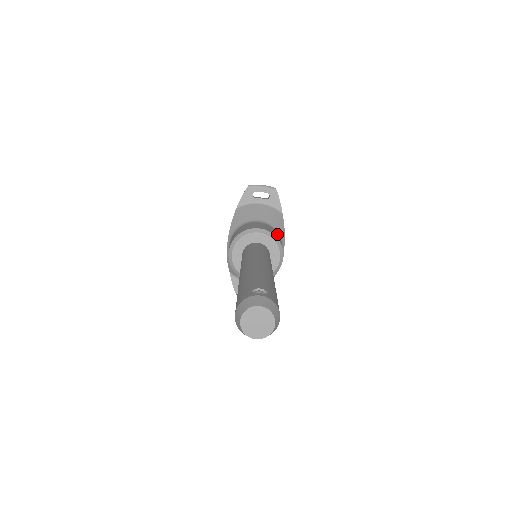
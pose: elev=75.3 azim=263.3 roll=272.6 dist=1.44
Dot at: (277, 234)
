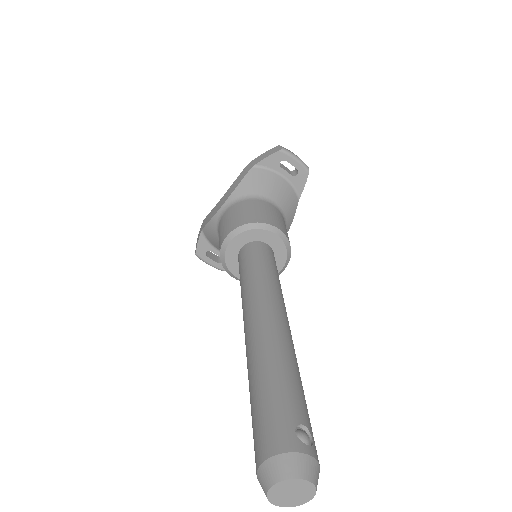
Dot at: occluded
